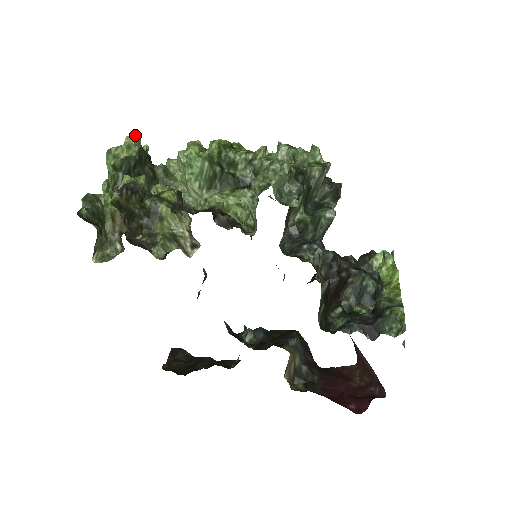
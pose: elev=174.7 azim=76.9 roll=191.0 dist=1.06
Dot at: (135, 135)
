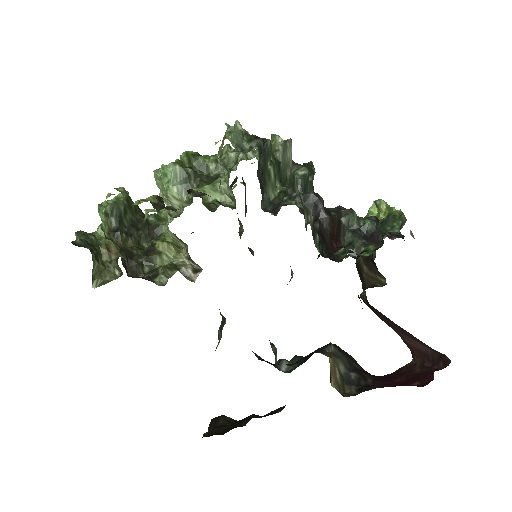
Dot at: occluded
